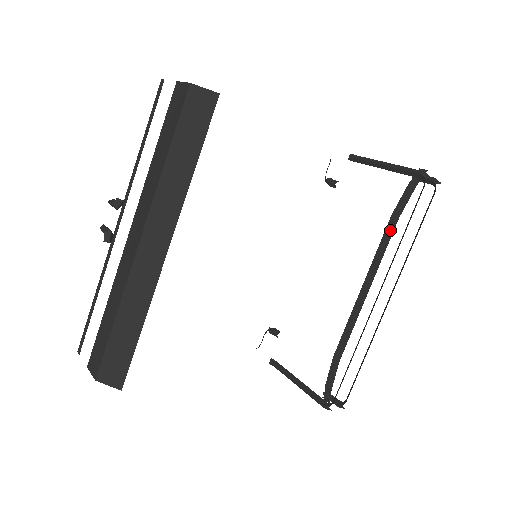
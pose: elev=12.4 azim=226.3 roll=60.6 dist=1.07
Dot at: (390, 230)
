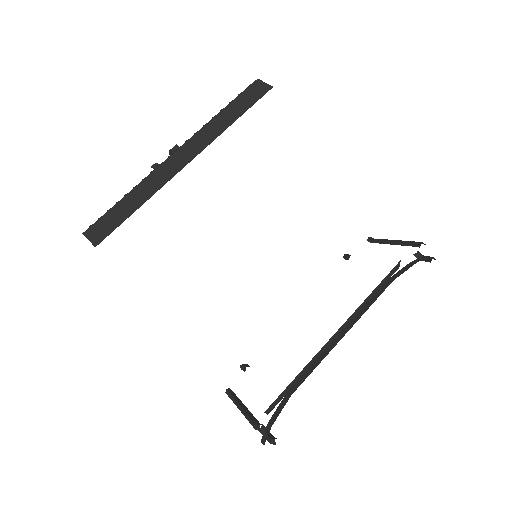
Dot at: (382, 290)
